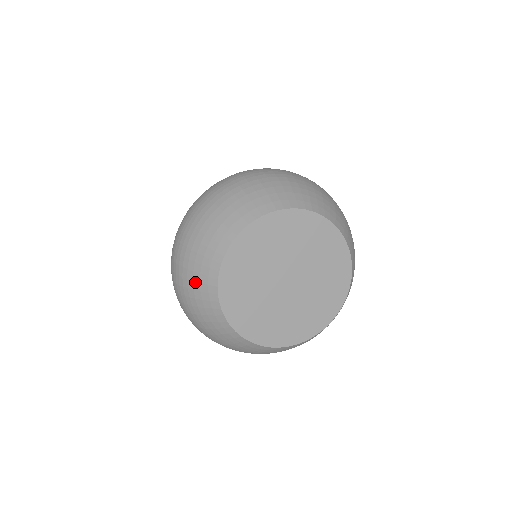
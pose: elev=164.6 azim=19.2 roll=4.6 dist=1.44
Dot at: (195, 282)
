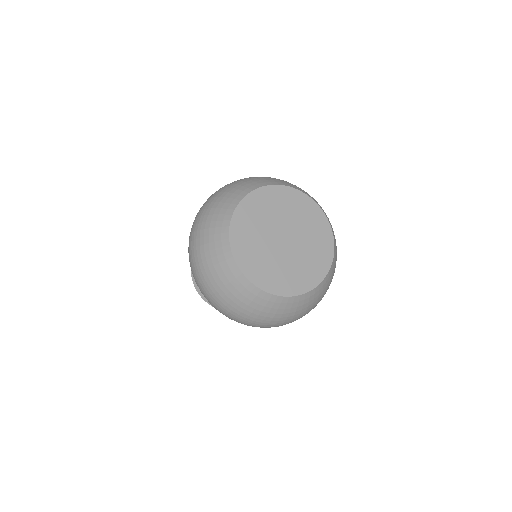
Dot at: (211, 229)
